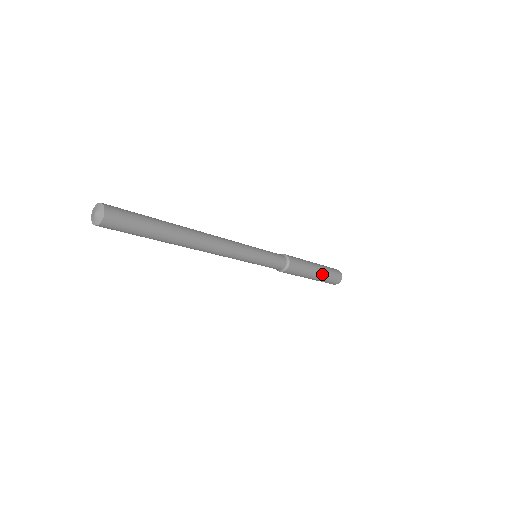
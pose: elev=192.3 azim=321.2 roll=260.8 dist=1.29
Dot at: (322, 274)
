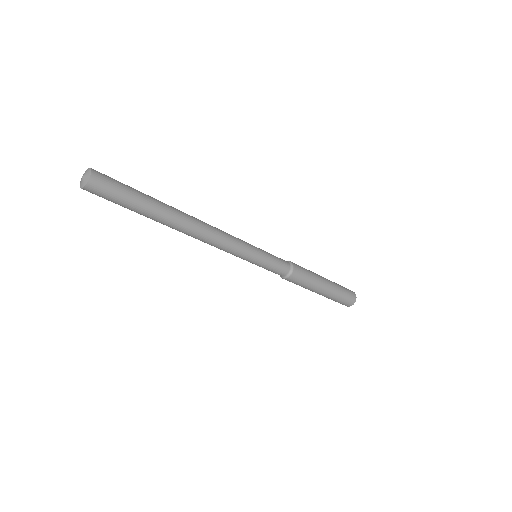
Dot at: (332, 283)
